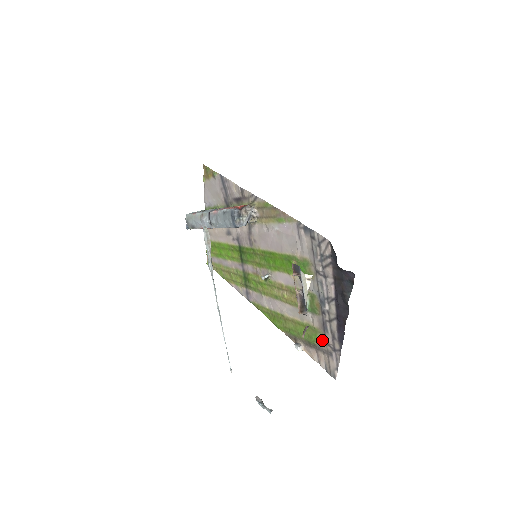
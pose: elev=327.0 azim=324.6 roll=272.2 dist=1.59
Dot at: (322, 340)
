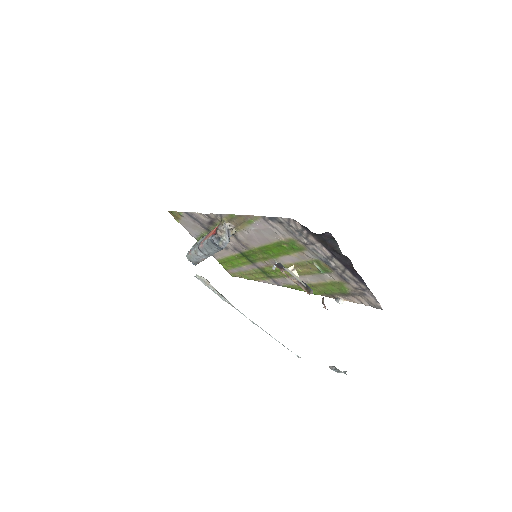
Dot at: (350, 288)
